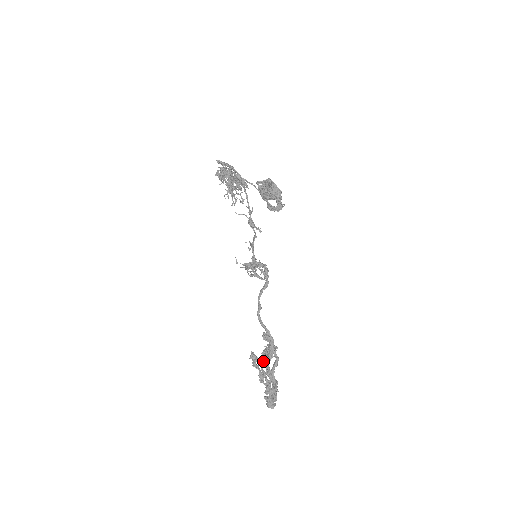
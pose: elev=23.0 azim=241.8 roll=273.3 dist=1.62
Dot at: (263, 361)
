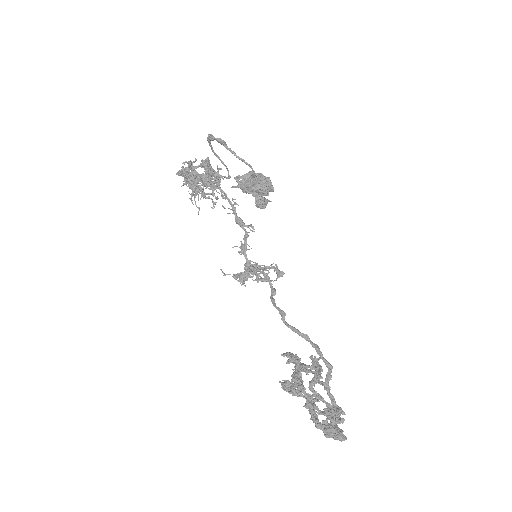
Dot at: (299, 388)
